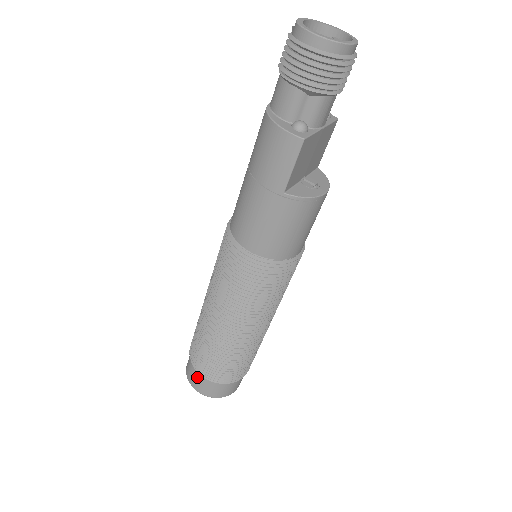
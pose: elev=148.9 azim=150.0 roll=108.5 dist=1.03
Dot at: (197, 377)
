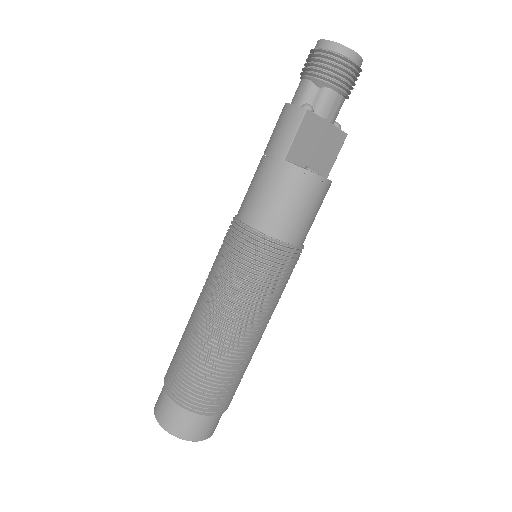
Dot at: (163, 400)
